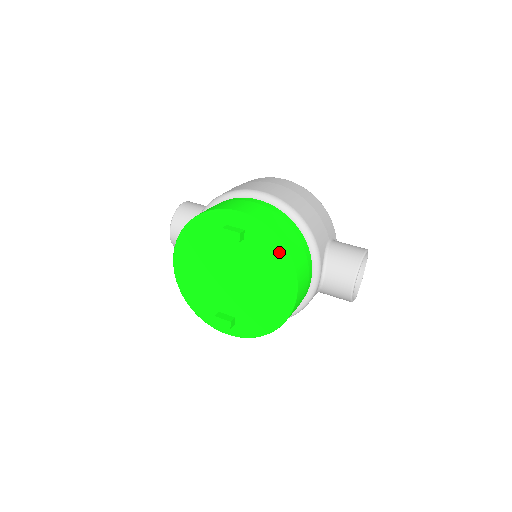
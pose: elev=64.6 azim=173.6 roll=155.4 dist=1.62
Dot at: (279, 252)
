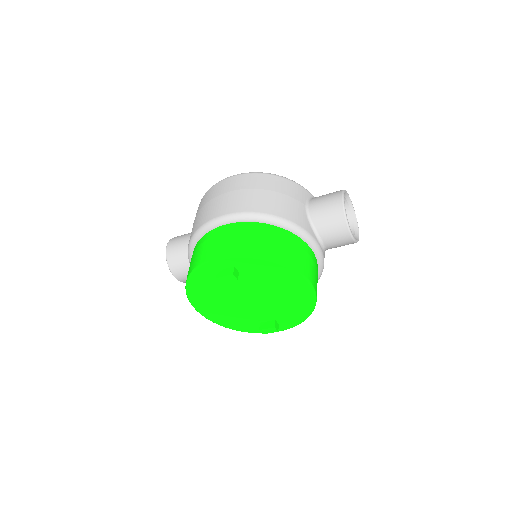
Dot at: (274, 266)
